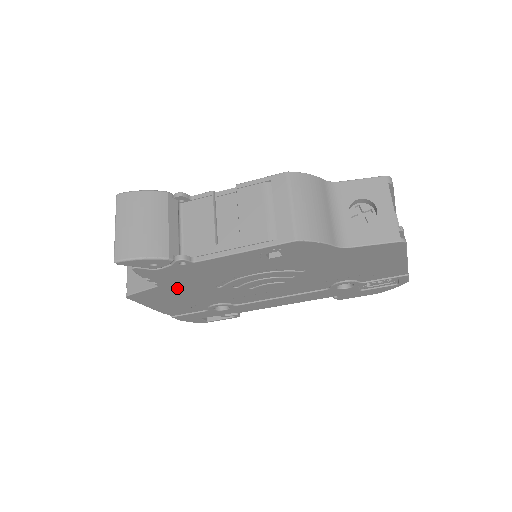
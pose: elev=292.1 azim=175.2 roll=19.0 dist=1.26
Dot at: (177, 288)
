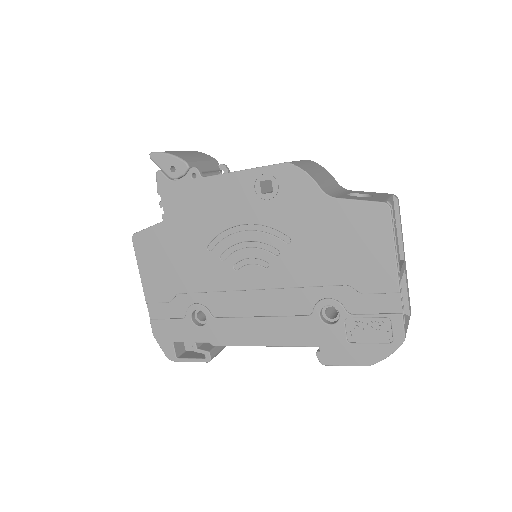
Dot at: (175, 234)
